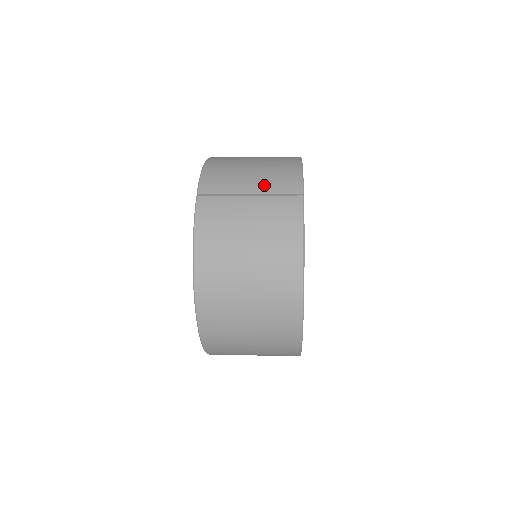
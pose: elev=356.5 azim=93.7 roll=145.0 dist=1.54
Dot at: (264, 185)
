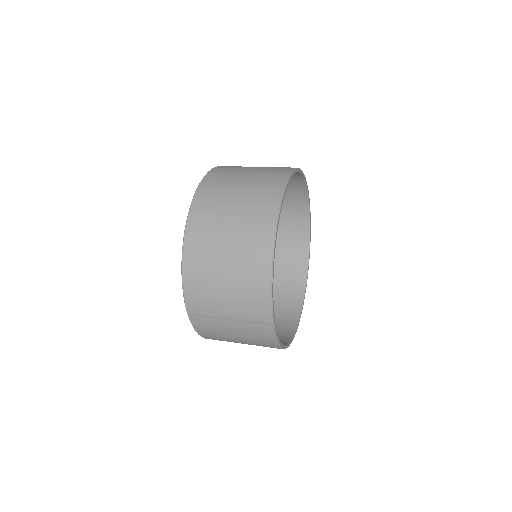
Dot at: (239, 313)
